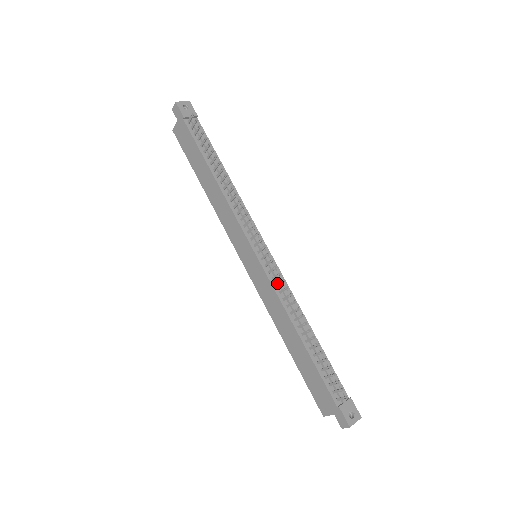
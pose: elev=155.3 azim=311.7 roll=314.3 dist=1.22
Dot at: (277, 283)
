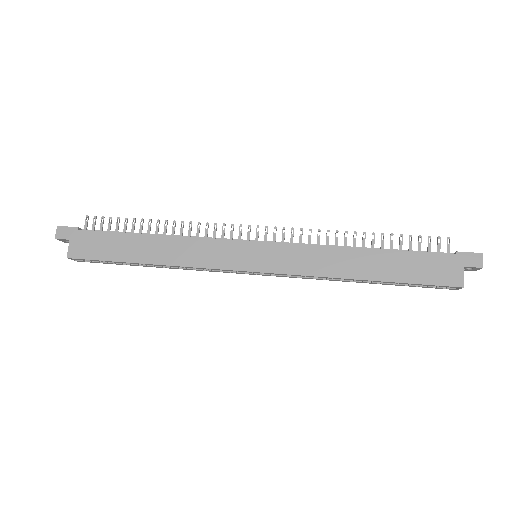
Dot at: (299, 240)
